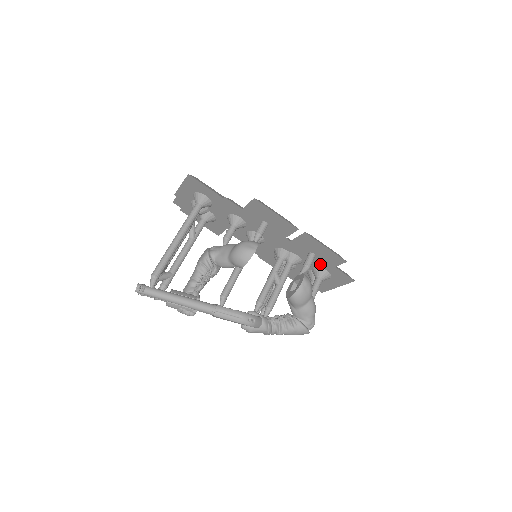
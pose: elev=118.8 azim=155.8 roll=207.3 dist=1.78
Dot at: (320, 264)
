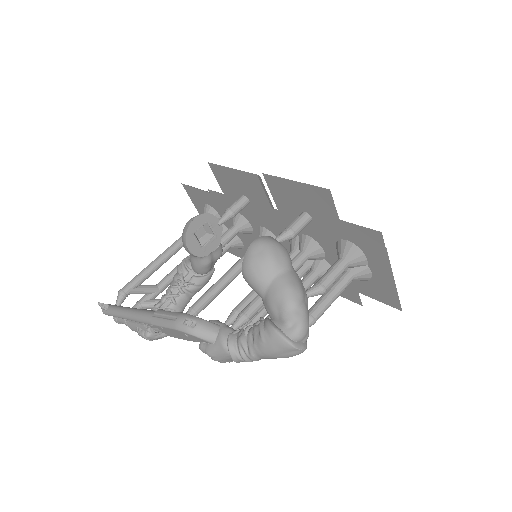
Dot at: (330, 231)
